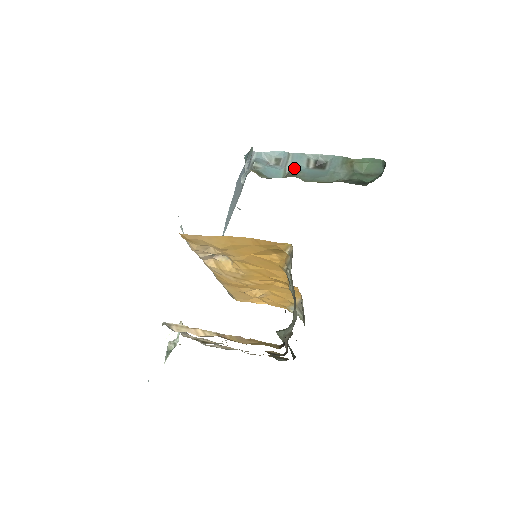
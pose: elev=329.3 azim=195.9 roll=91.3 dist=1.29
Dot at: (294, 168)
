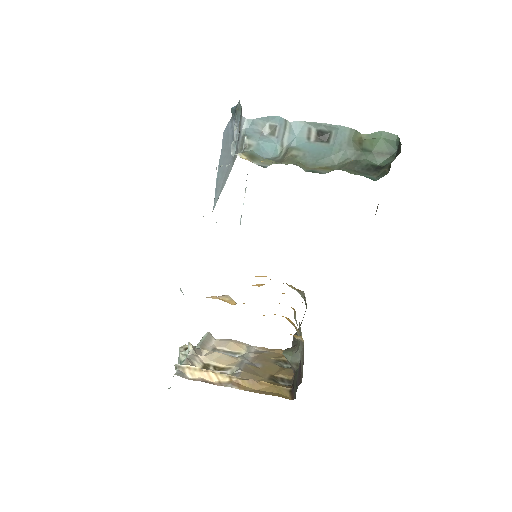
Dot at: (293, 143)
